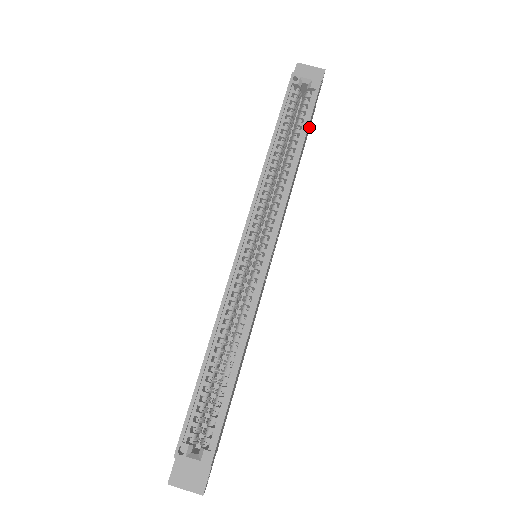
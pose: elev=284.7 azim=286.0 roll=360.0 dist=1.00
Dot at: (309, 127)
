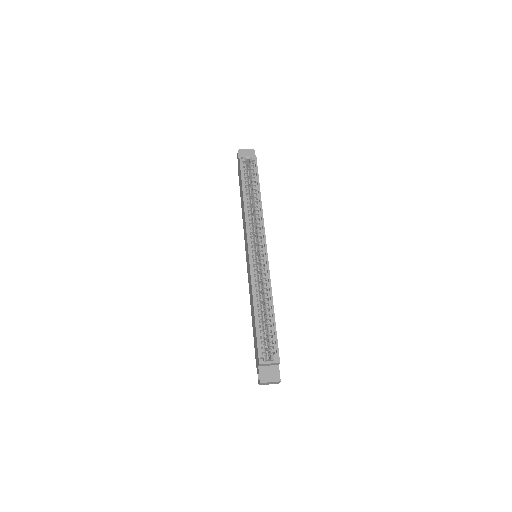
Dot at: occluded
